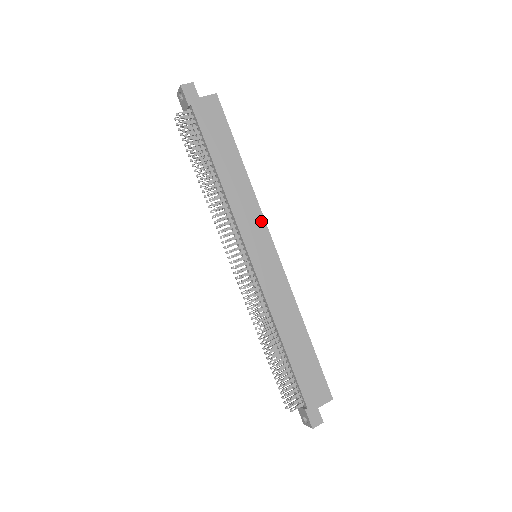
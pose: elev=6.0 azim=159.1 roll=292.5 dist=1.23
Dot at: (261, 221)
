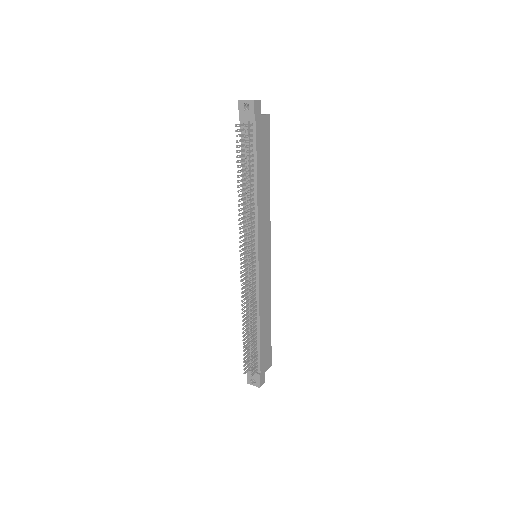
Dot at: (269, 230)
